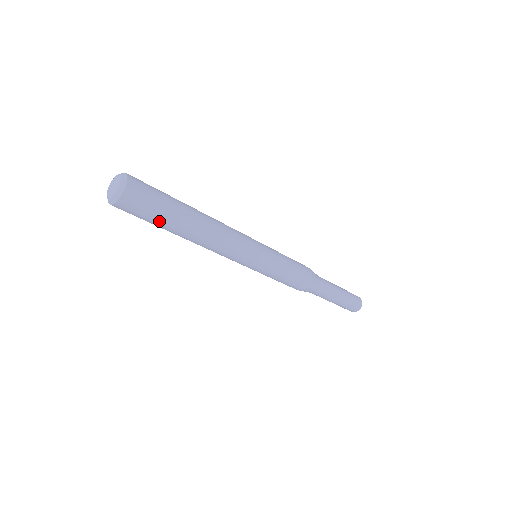
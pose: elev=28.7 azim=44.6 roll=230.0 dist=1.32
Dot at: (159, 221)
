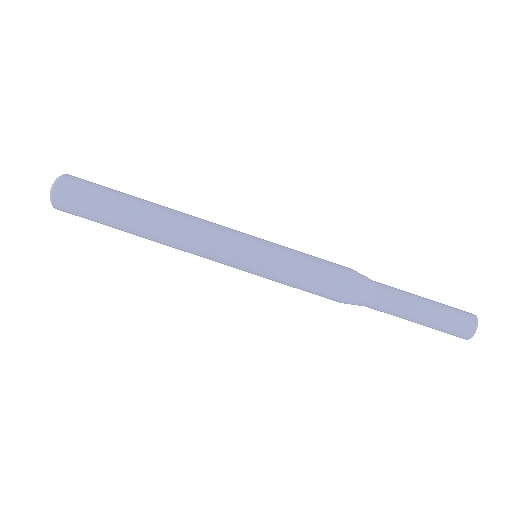
Dot at: (110, 195)
